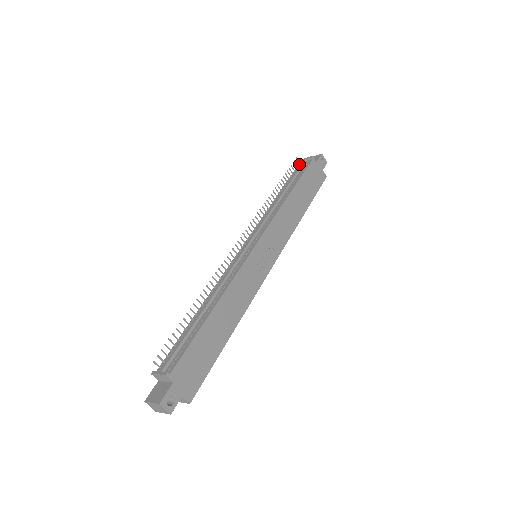
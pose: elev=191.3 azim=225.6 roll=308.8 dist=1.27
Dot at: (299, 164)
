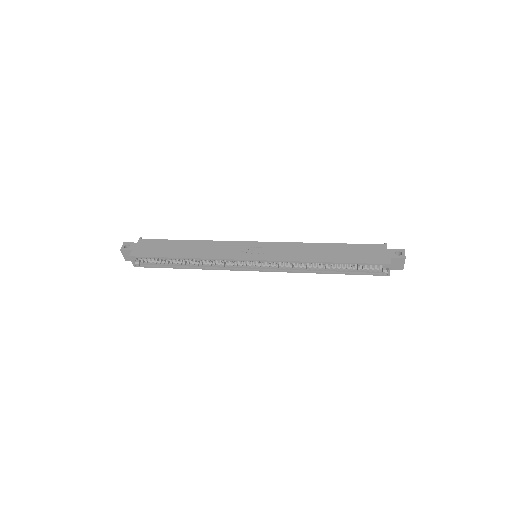
Dot at: occluded
